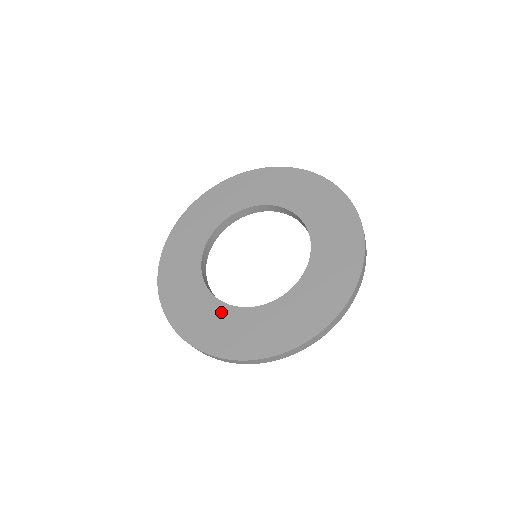
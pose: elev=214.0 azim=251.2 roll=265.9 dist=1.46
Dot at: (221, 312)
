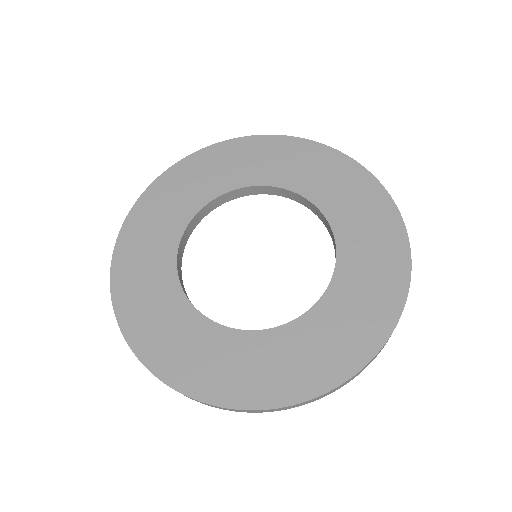
Dot at: (200, 330)
